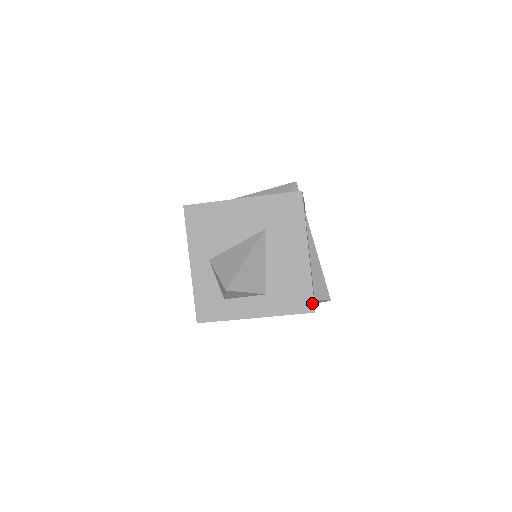
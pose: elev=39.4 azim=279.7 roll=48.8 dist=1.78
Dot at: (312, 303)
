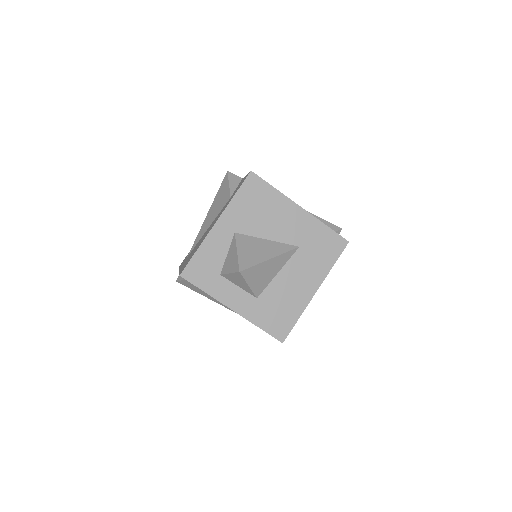
Dot at: (286, 334)
